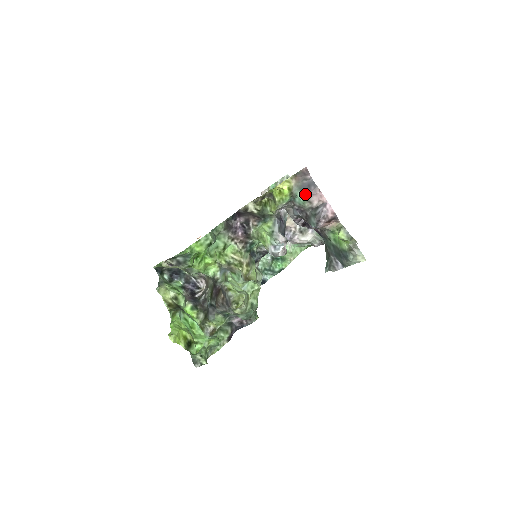
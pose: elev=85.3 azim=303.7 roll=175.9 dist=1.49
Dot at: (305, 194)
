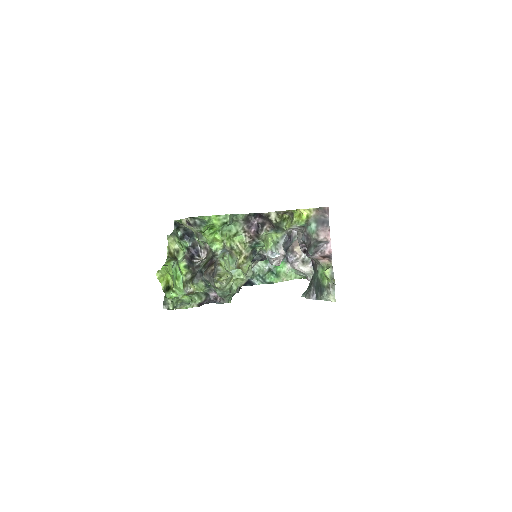
Dot at: (317, 227)
